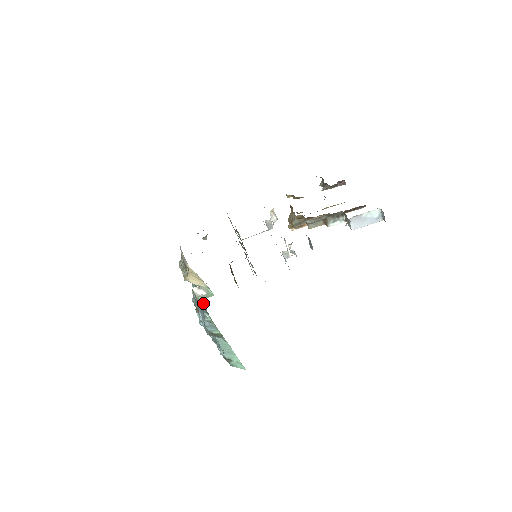
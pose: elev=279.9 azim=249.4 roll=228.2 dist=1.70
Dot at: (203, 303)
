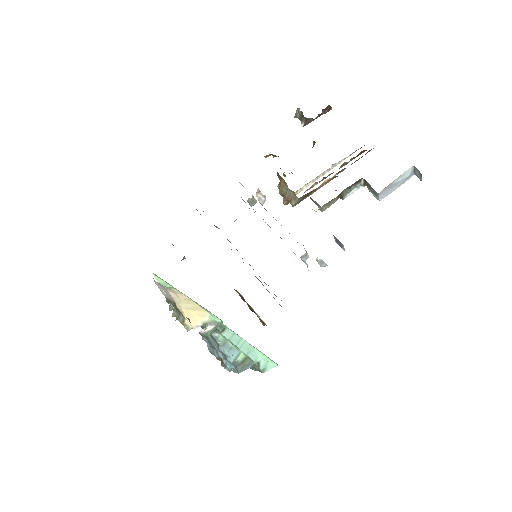
Dot at: occluded
